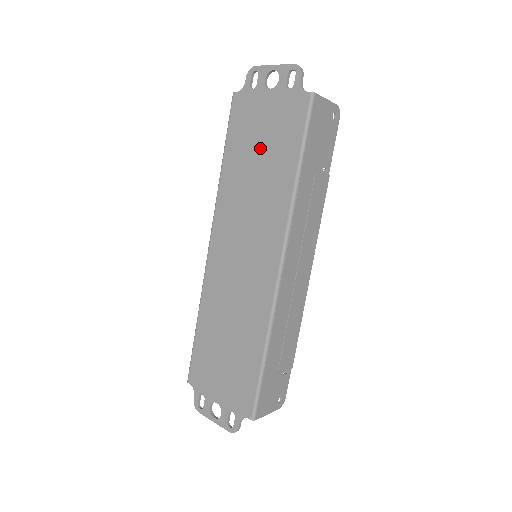
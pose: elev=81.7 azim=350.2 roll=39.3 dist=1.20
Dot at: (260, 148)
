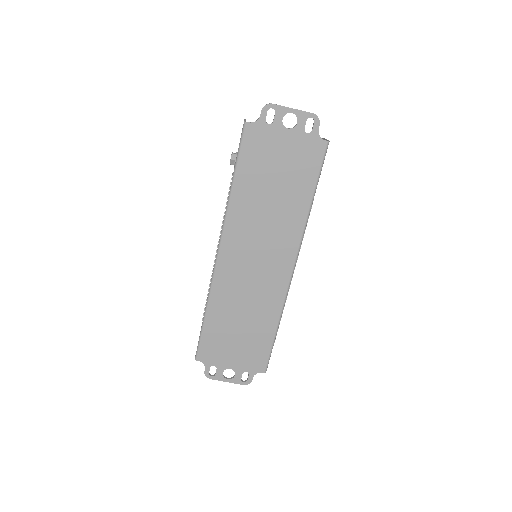
Dot at: (276, 178)
